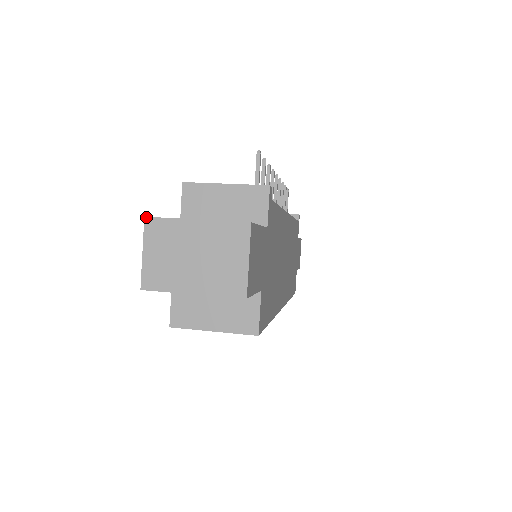
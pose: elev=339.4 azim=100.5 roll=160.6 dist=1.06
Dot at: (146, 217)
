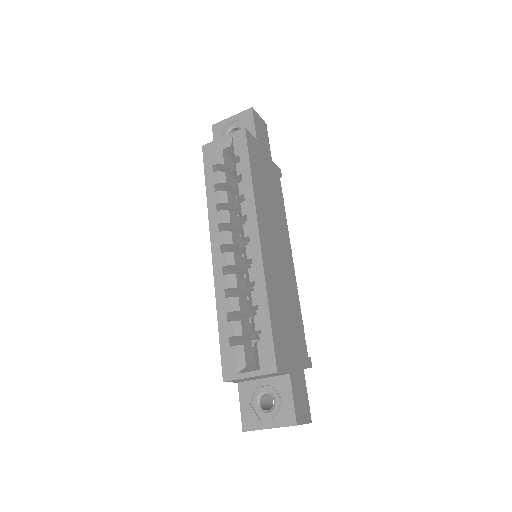
Dot at: occluded
